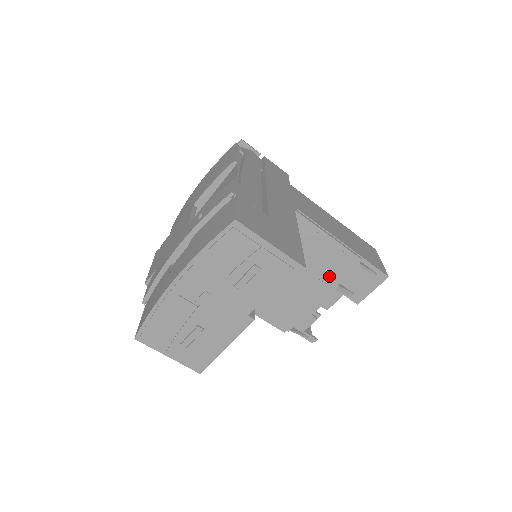
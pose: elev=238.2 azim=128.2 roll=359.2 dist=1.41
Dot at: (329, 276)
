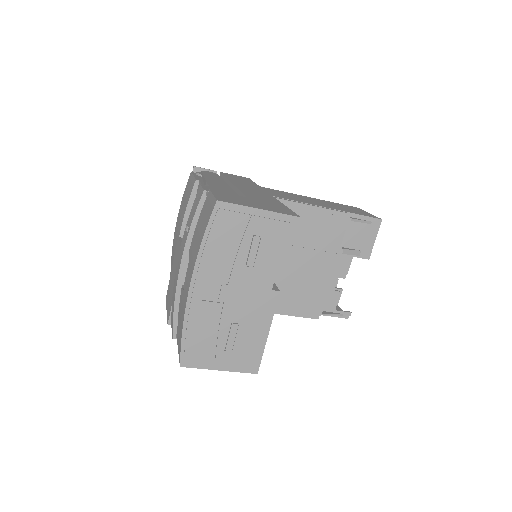
Dot at: (330, 244)
